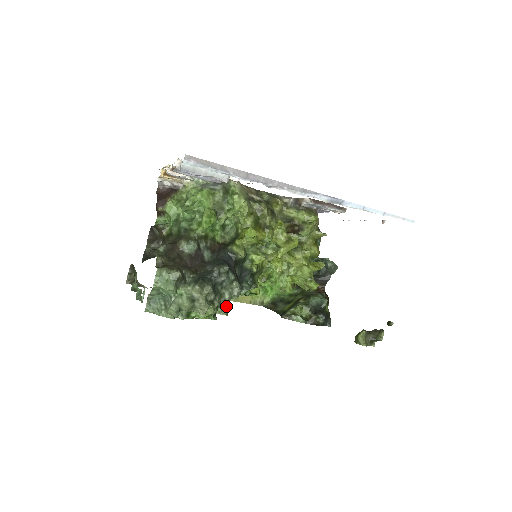
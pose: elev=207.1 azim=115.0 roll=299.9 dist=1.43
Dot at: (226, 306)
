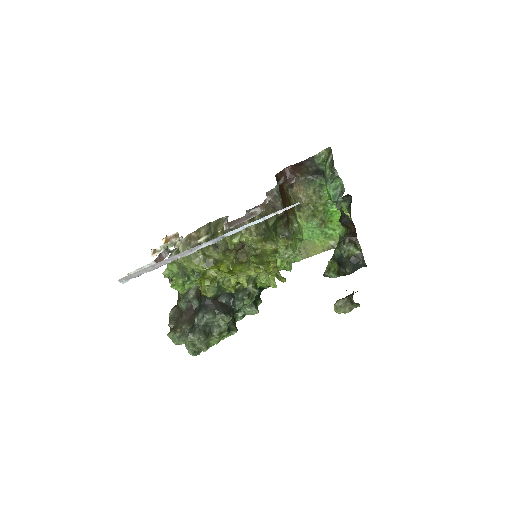
Dot at: (254, 307)
